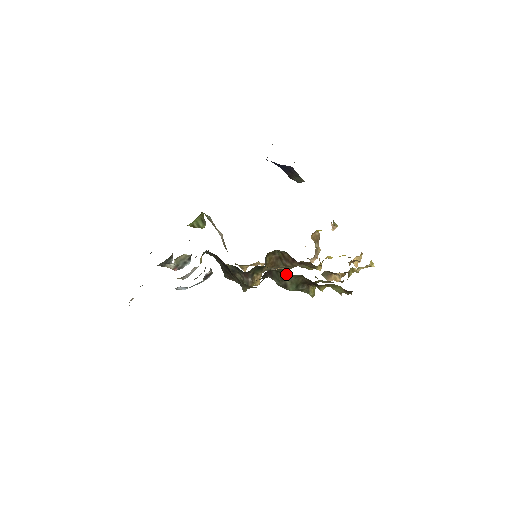
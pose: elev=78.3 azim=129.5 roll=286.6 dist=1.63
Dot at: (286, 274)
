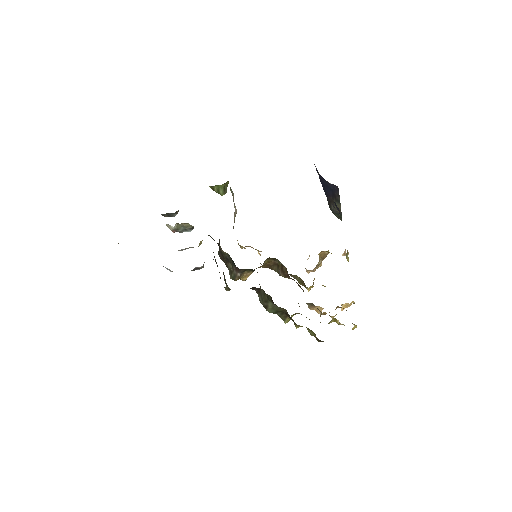
Dot at: (272, 301)
